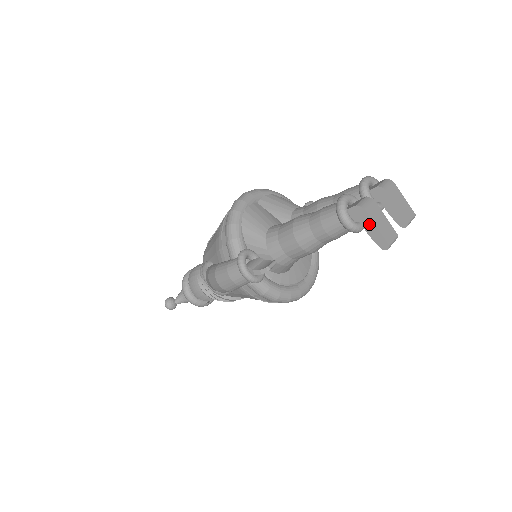
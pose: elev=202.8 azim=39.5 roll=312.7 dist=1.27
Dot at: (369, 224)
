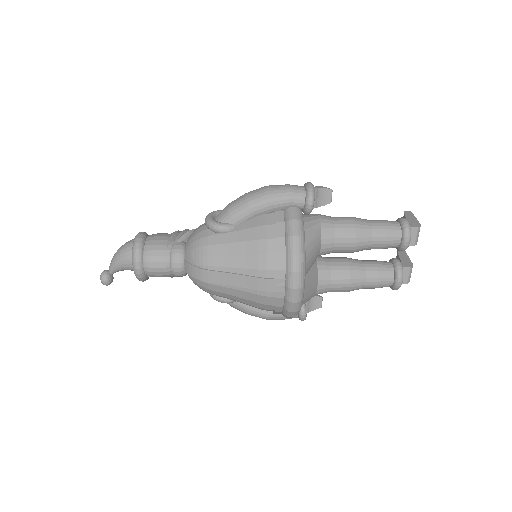
Dot at: occluded
